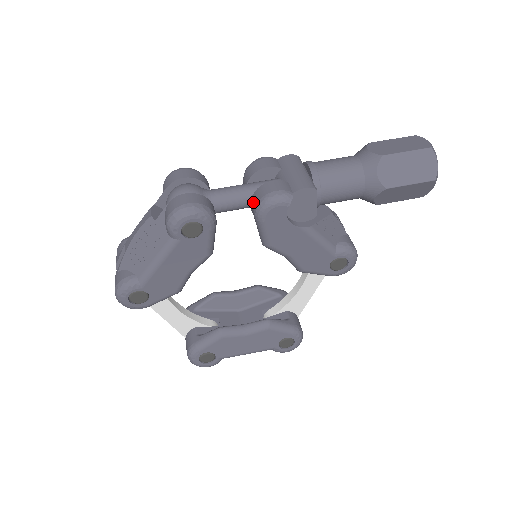
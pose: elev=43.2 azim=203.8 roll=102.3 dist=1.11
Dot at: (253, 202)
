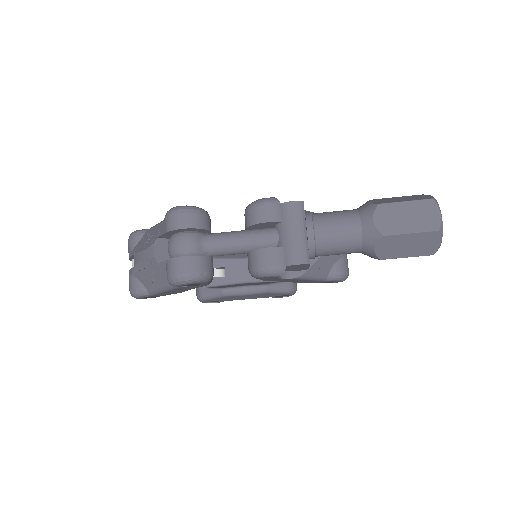
Dot at: (248, 261)
